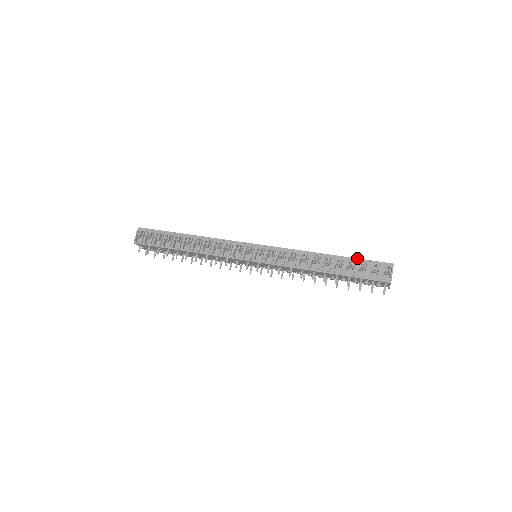
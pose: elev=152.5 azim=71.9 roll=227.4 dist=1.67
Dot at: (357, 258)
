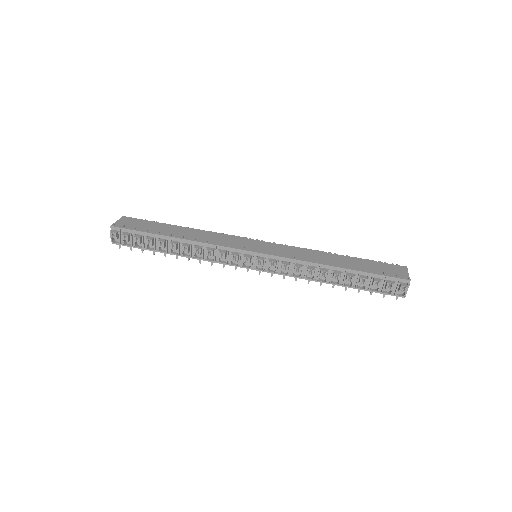
Dot at: (371, 273)
